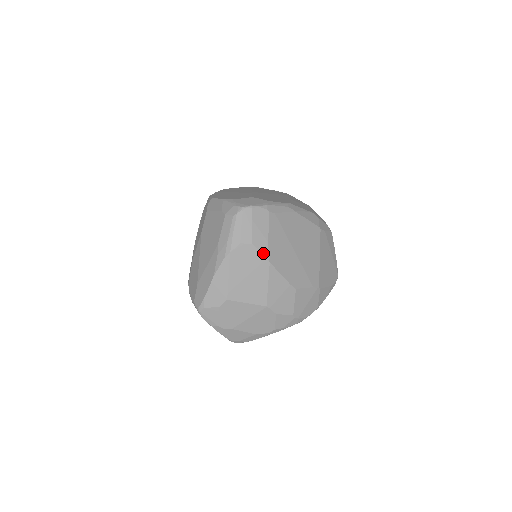
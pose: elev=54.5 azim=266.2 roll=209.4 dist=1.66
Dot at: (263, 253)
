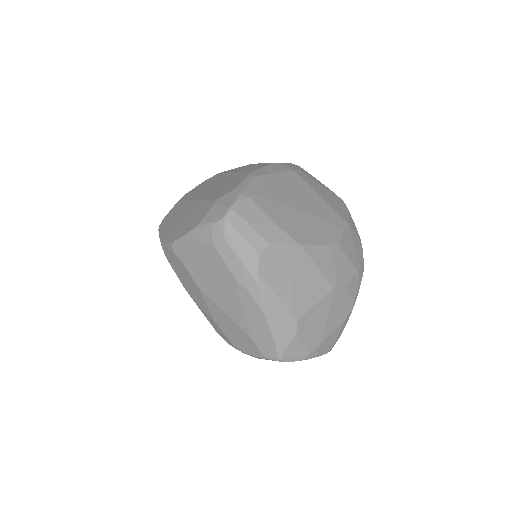
Dot at: (286, 242)
